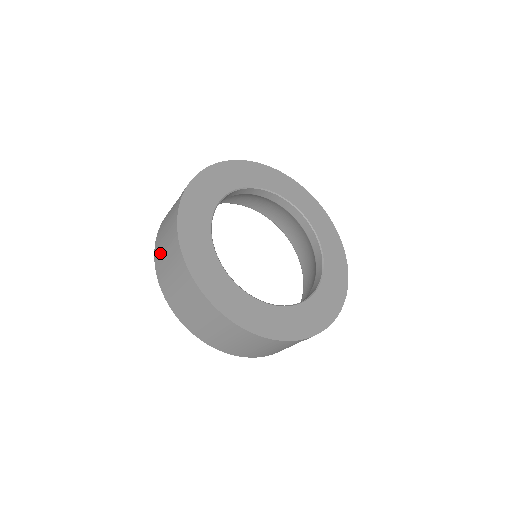
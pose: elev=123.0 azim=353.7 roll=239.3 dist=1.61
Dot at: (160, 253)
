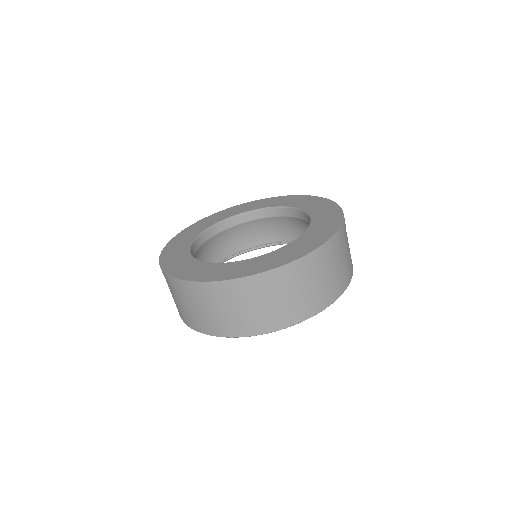
Dot at: occluded
